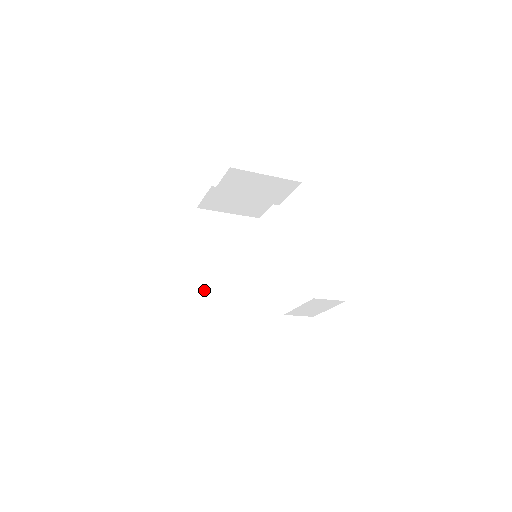
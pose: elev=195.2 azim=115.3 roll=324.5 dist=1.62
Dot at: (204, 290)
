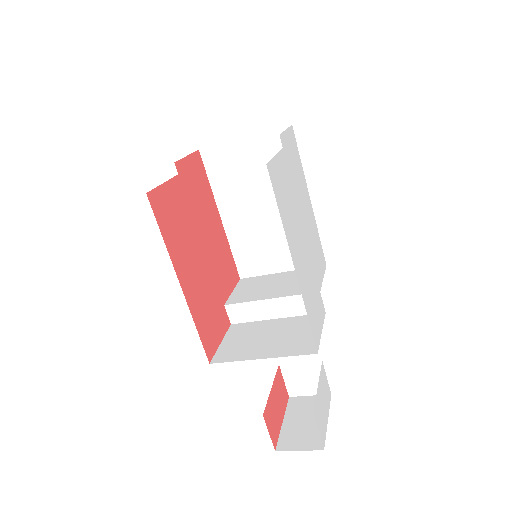
Dot at: (241, 256)
